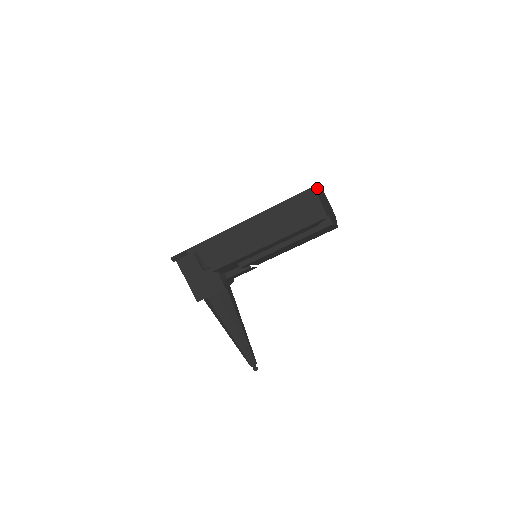
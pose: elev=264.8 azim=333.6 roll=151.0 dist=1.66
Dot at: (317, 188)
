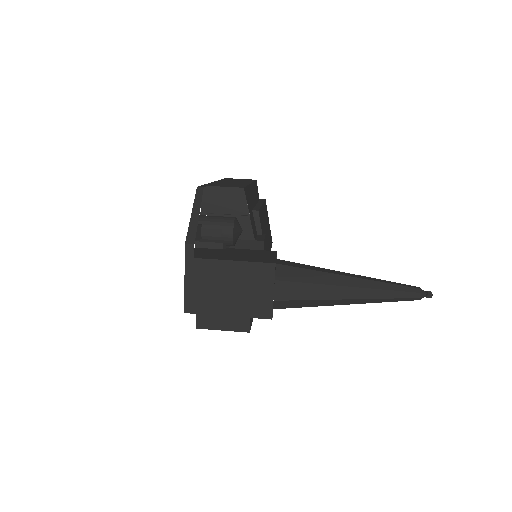
Dot at: occluded
